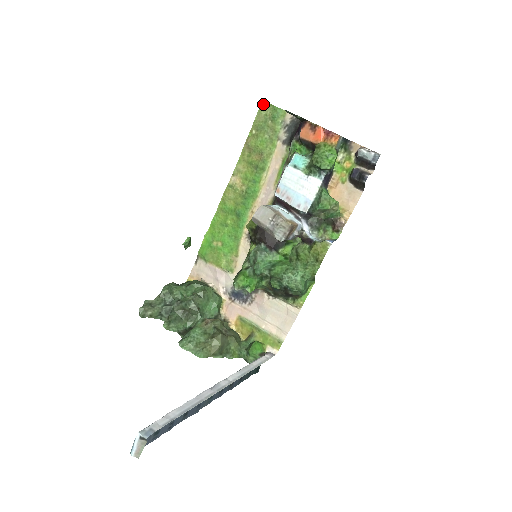
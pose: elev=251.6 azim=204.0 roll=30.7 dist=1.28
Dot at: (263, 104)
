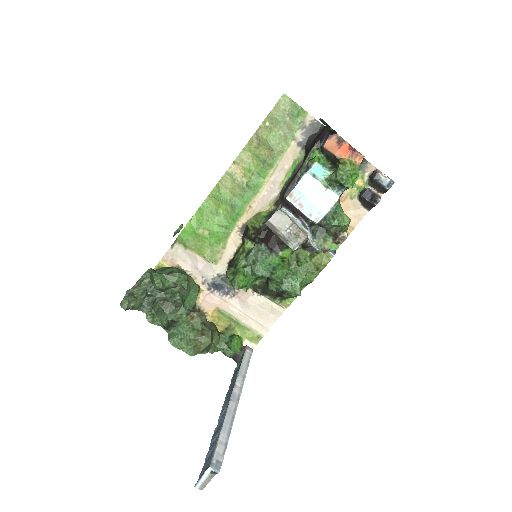
Dot at: (284, 97)
